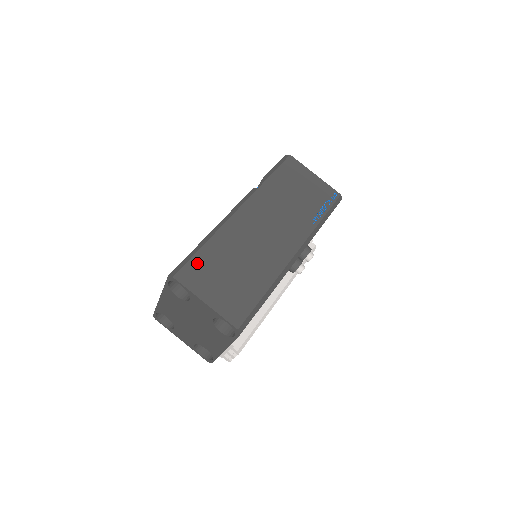
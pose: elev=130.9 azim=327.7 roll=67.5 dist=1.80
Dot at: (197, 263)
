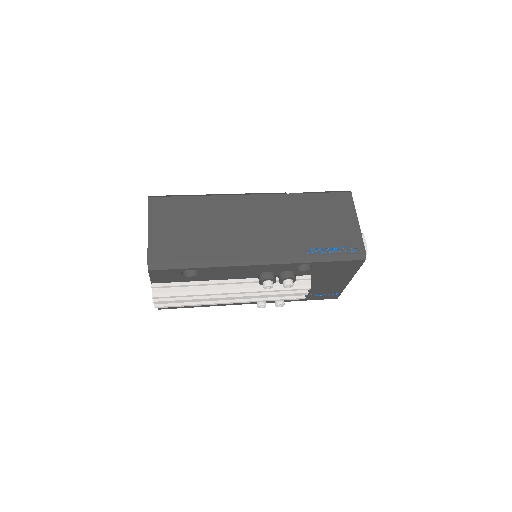
Dot at: (175, 202)
